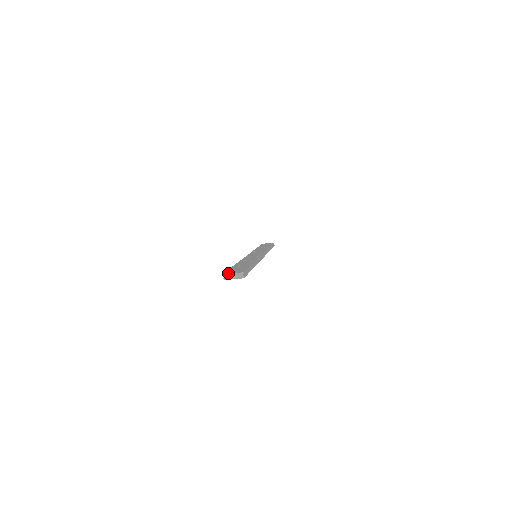
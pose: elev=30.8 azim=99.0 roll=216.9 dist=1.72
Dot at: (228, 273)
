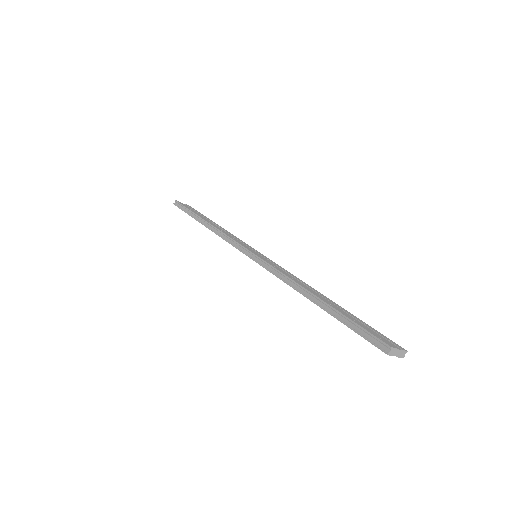
Dot at: (396, 348)
